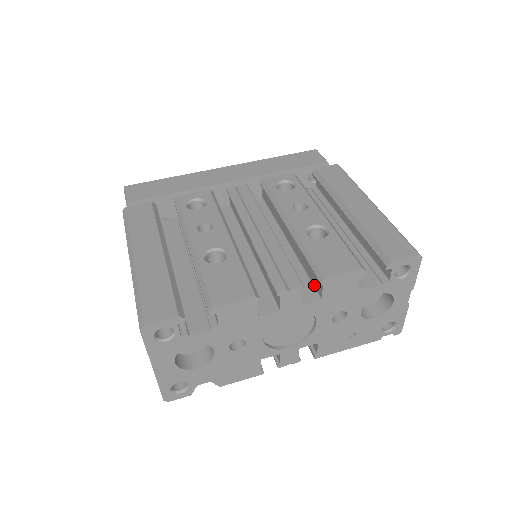
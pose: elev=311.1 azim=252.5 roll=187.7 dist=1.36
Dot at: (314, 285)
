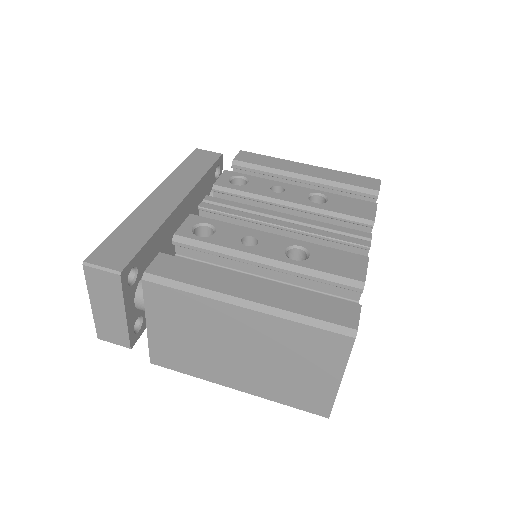
Dot at: occluded
